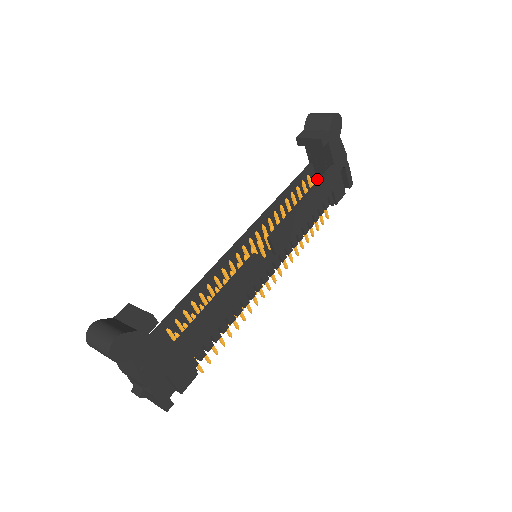
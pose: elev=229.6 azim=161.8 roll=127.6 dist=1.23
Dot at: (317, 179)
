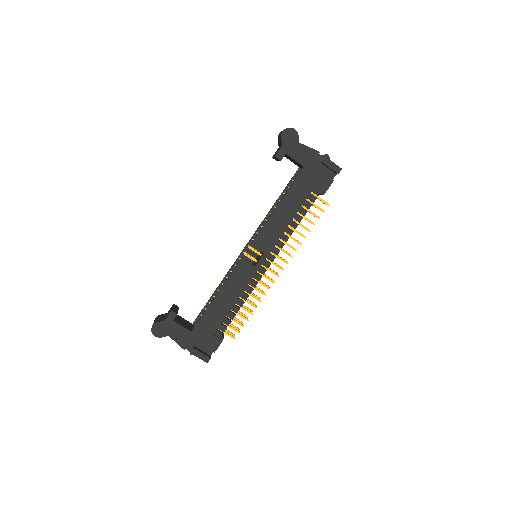
Dot at: occluded
